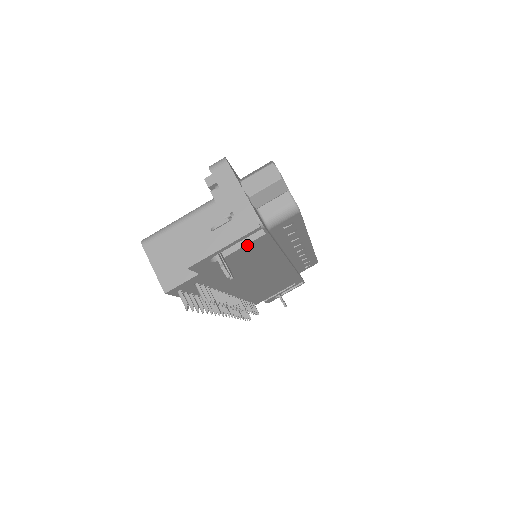
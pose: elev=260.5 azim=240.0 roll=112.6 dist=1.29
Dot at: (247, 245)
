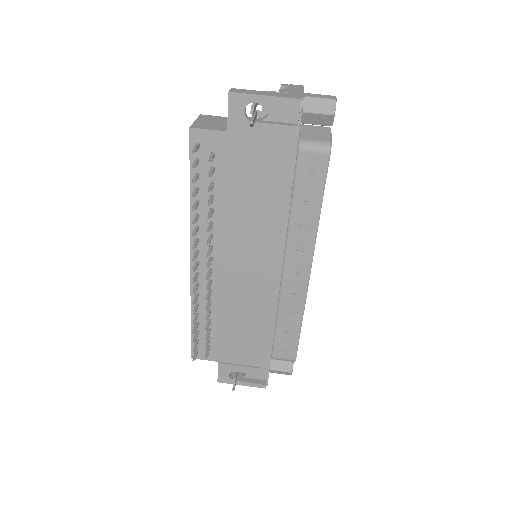
Dot at: (278, 127)
